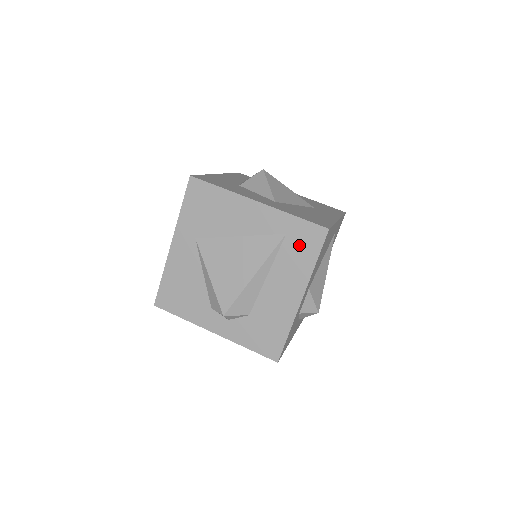
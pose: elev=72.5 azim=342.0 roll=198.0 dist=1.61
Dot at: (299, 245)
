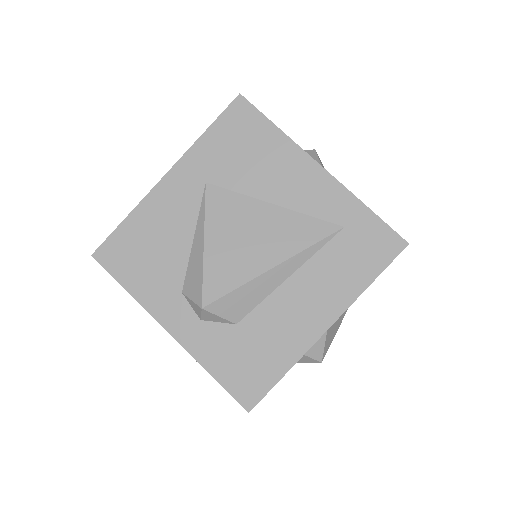
Dot at: (356, 250)
